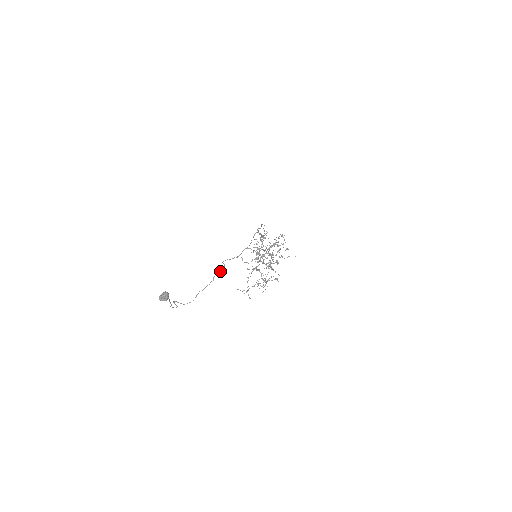
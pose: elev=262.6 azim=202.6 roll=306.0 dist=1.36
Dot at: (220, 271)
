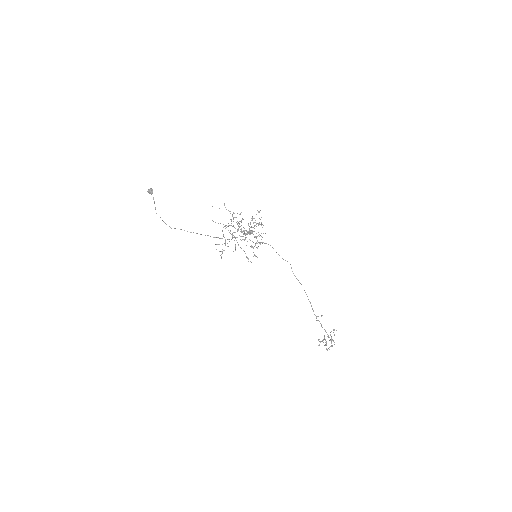
Dot at: (213, 237)
